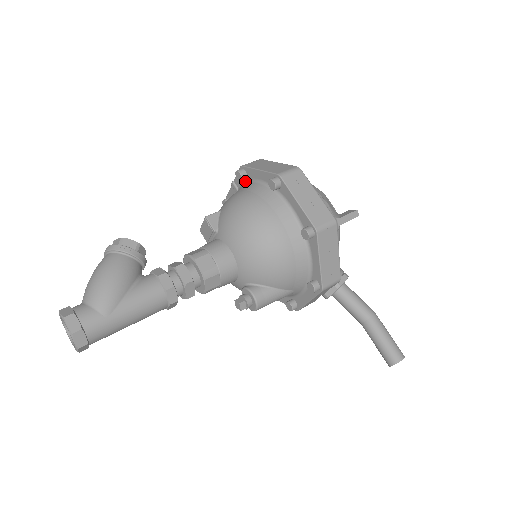
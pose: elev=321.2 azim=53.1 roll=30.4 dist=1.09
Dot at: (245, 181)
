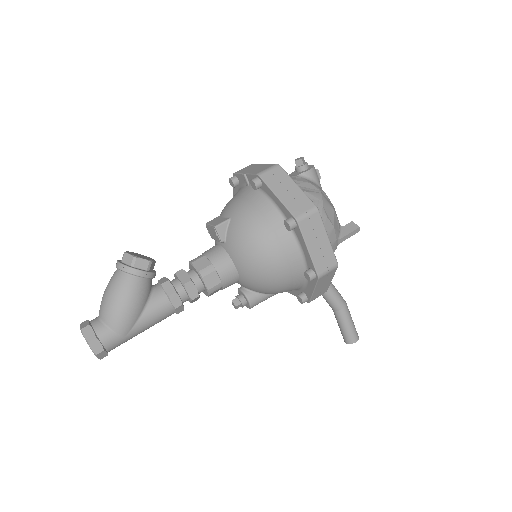
Dot at: occluded
